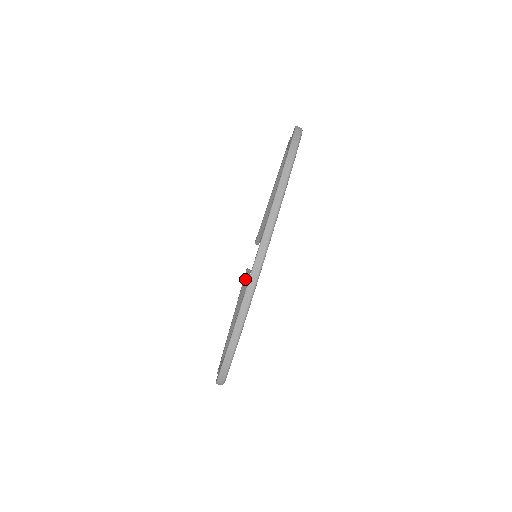
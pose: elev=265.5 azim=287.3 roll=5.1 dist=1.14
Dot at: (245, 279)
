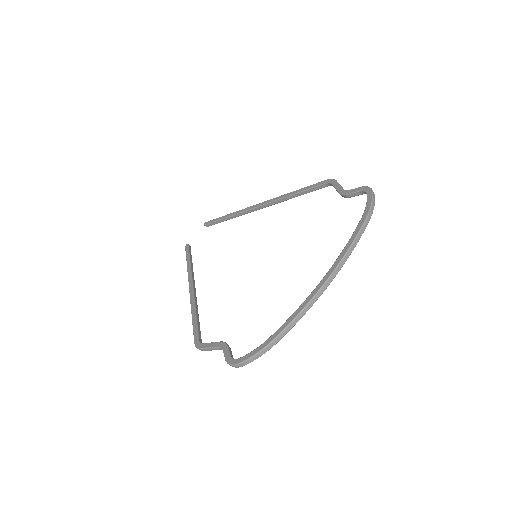
Dot at: (190, 255)
